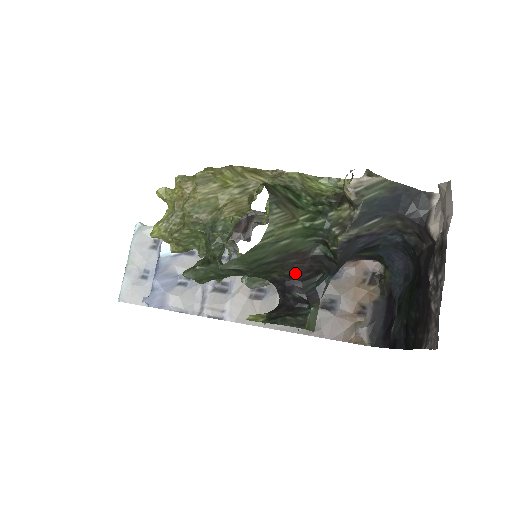
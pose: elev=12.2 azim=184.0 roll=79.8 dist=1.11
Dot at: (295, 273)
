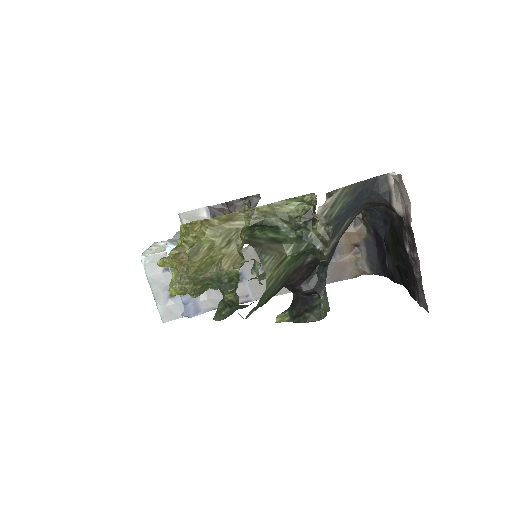
Dot at: (298, 279)
